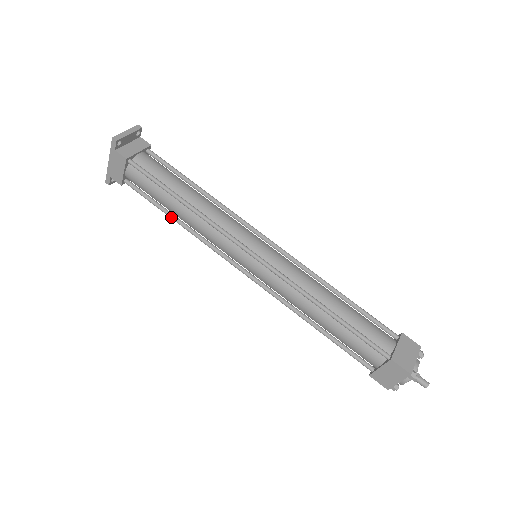
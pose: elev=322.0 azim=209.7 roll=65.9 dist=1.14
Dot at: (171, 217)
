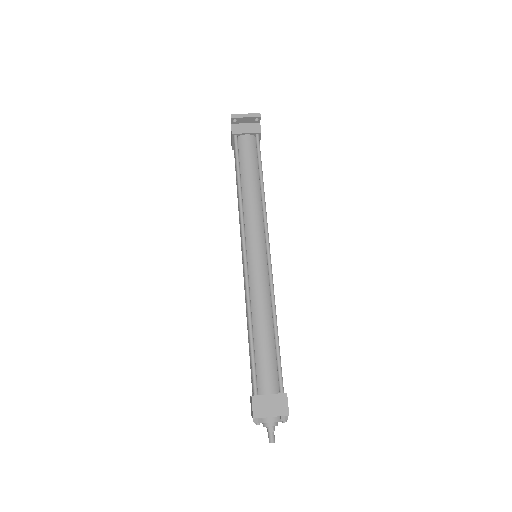
Dot at: occluded
